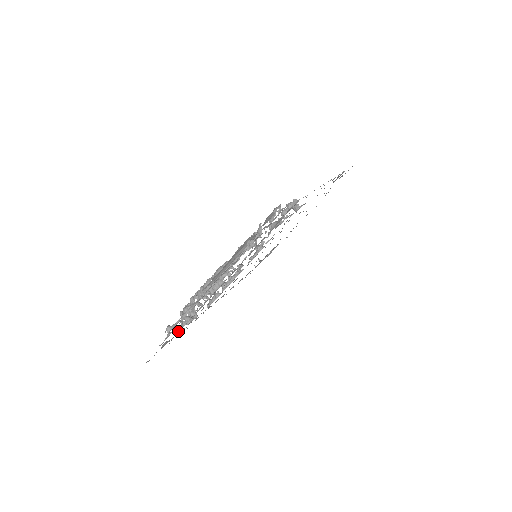
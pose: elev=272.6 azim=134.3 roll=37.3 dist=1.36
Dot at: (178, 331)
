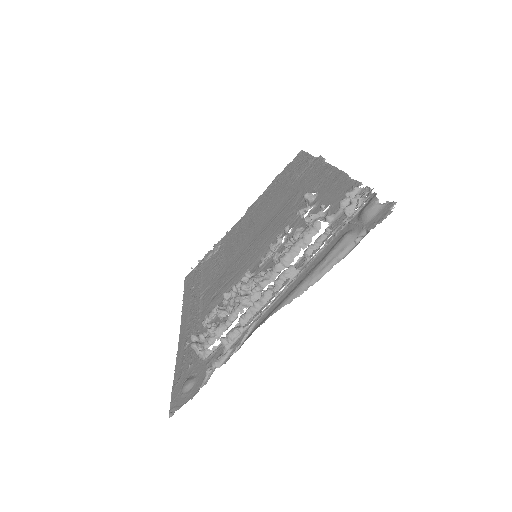
Dot at: (207, 363)
